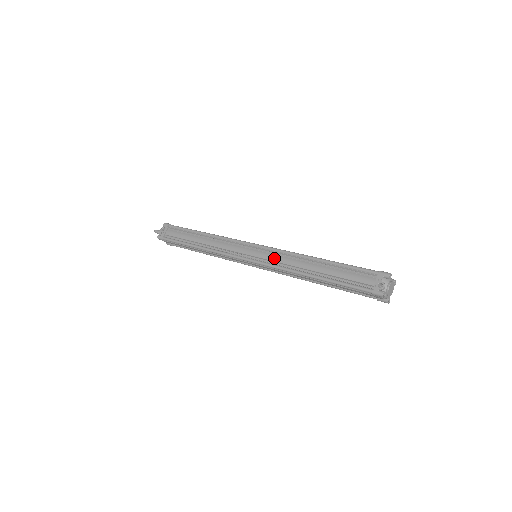
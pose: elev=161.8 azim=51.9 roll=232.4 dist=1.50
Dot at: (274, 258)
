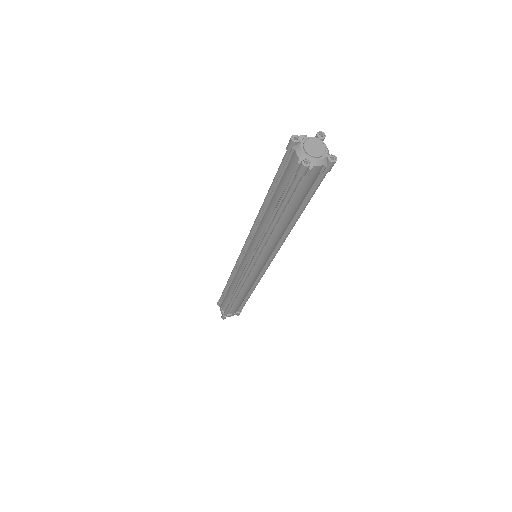
Dot at: occluded
